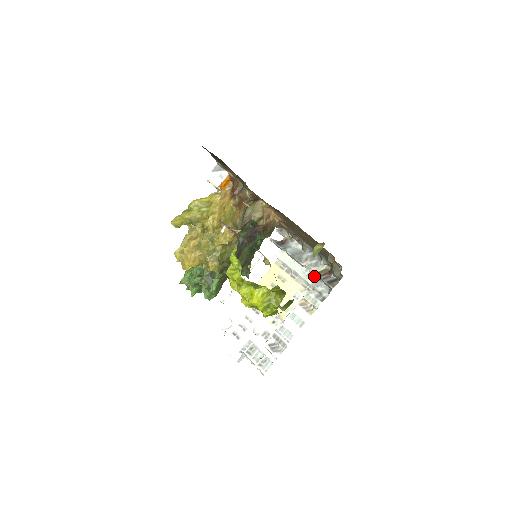
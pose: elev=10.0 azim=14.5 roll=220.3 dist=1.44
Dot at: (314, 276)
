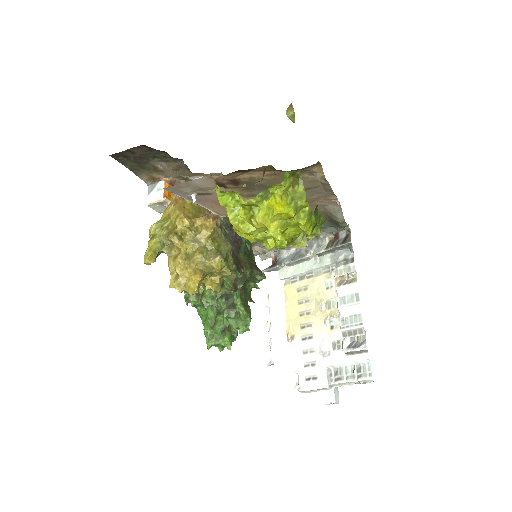
Dot at: (326, 255)
